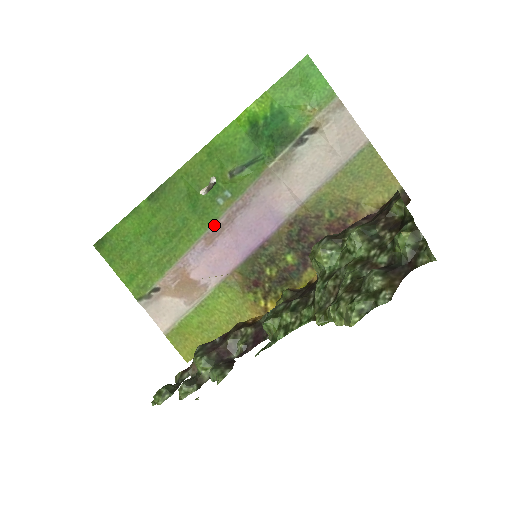
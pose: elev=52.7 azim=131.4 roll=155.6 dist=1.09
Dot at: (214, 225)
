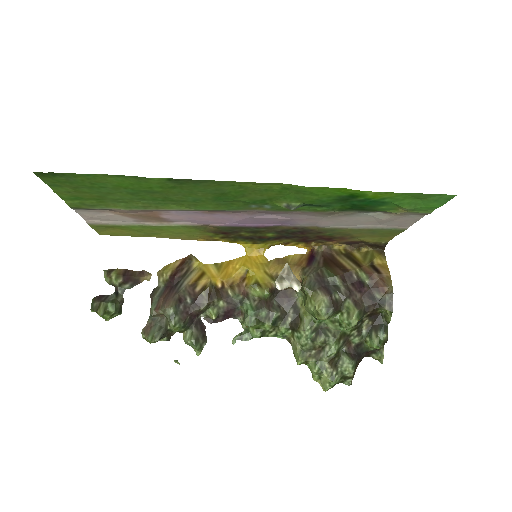
Dot at: (227, 211)
